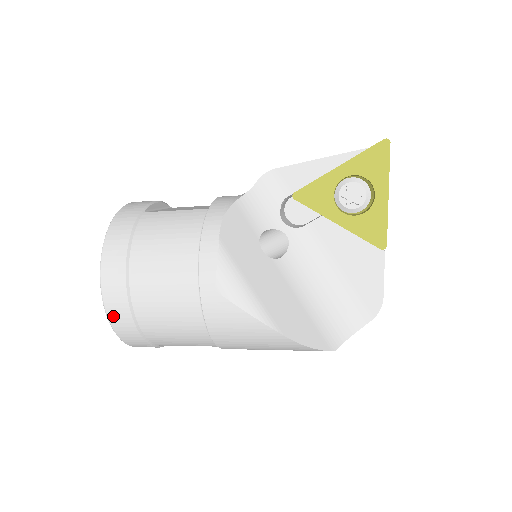
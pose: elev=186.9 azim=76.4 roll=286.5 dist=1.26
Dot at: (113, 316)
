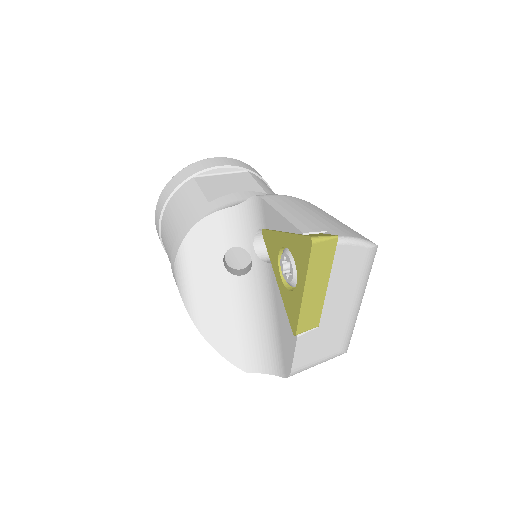
Dot at: occluded
